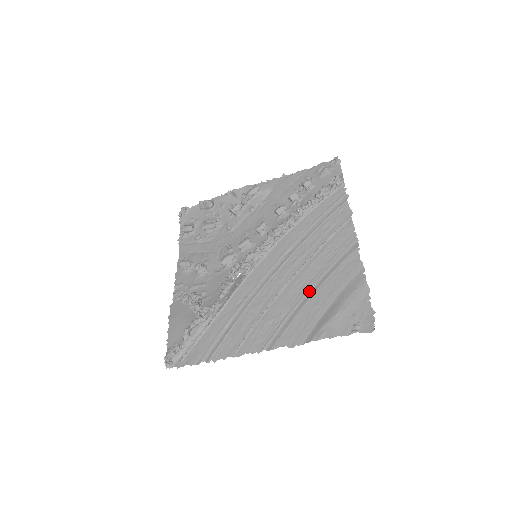
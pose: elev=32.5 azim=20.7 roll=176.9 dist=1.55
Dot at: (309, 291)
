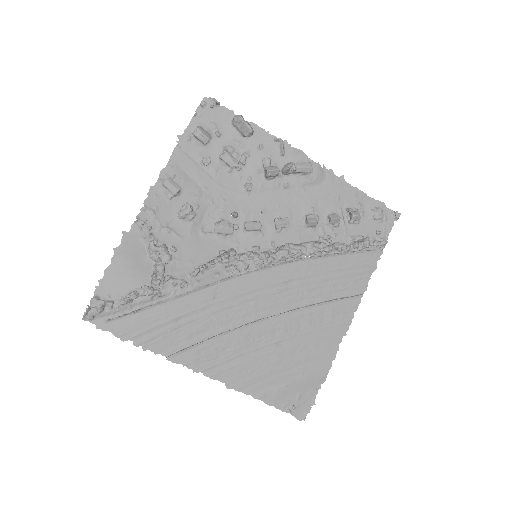
Dot at: (279, 342)
